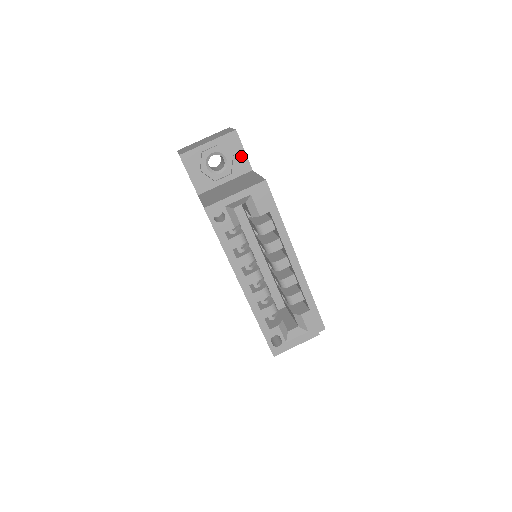
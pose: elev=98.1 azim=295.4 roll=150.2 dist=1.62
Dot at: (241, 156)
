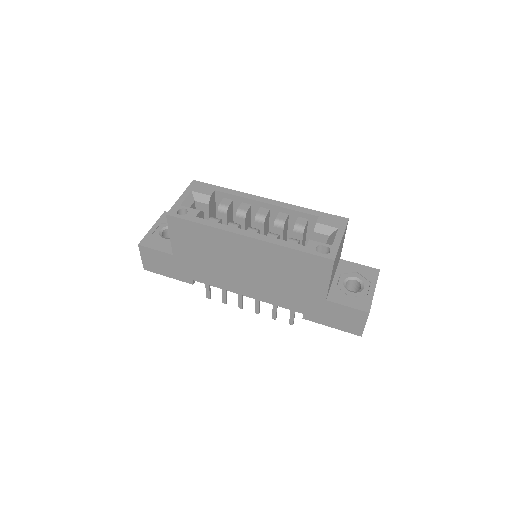
Dot at: occluded
